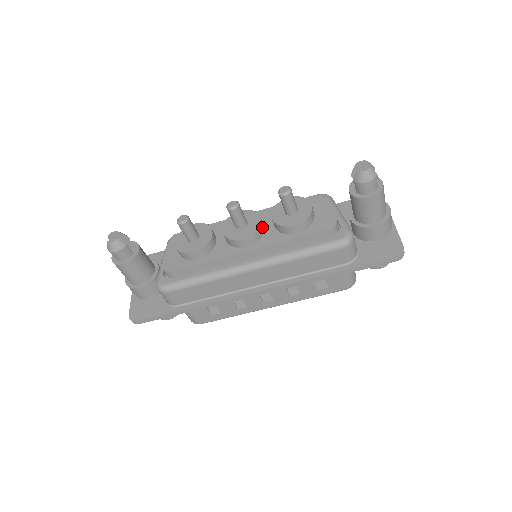
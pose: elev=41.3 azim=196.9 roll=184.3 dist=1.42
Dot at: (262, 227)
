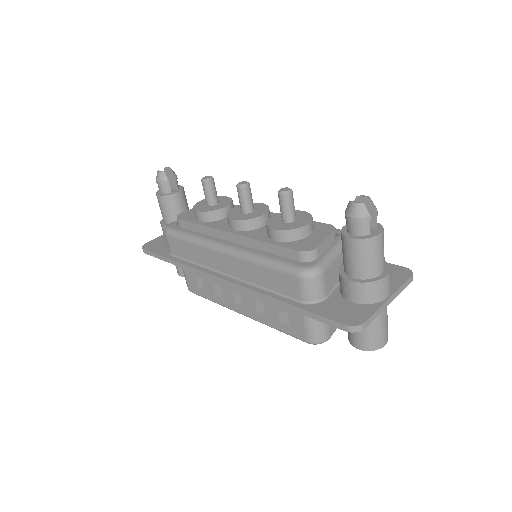
Dot at: (259, 222)
